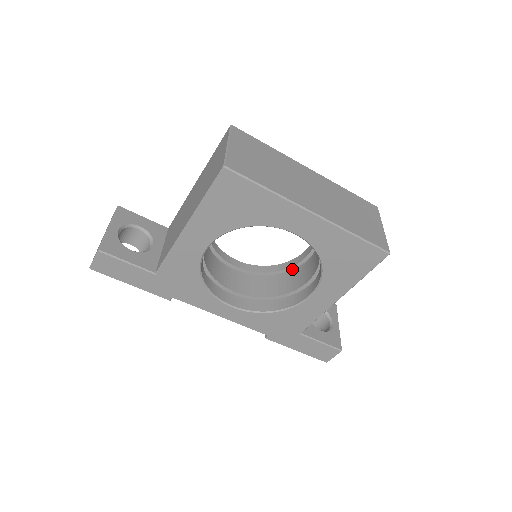
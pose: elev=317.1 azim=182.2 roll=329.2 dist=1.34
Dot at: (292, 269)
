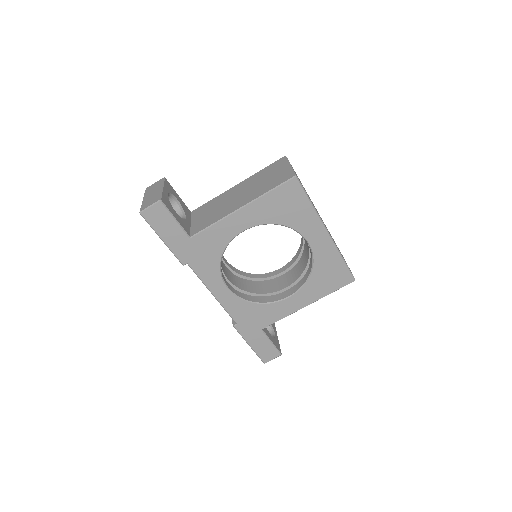
Dot at: (265, 280)
